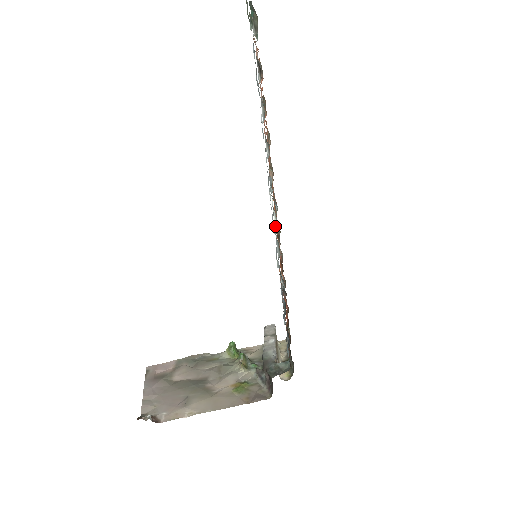
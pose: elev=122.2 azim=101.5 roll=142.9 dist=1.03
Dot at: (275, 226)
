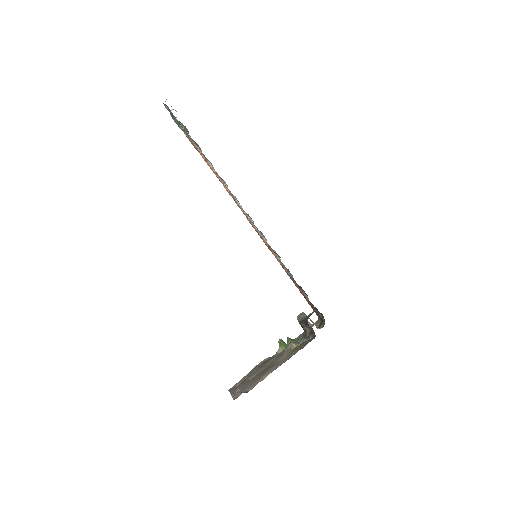
Dot at: occluded
